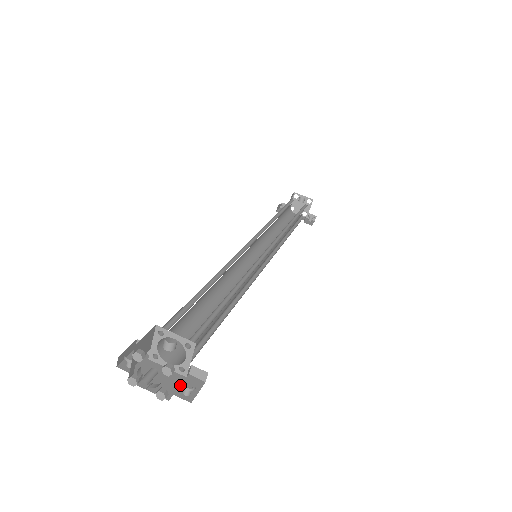
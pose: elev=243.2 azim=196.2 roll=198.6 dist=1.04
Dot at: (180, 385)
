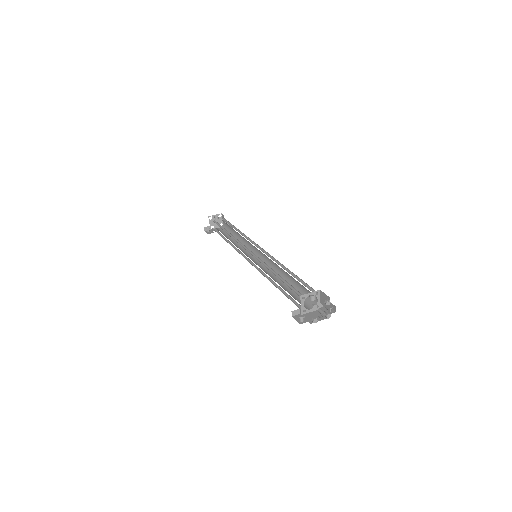
Dot at: occluded
